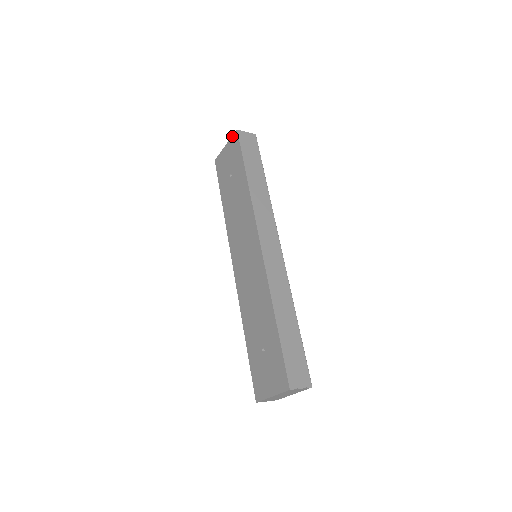
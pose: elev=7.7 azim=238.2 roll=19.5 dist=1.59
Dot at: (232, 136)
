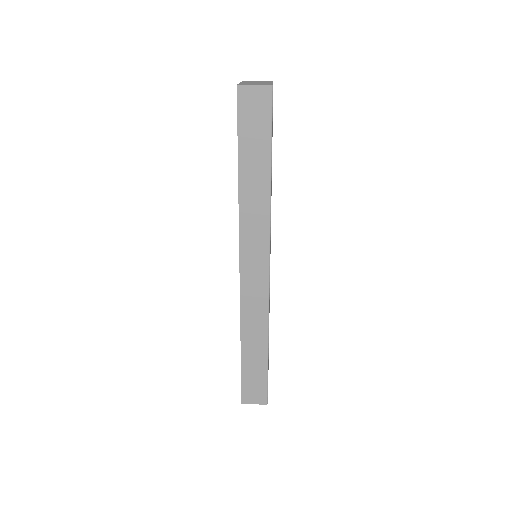
Dot at: occluded
